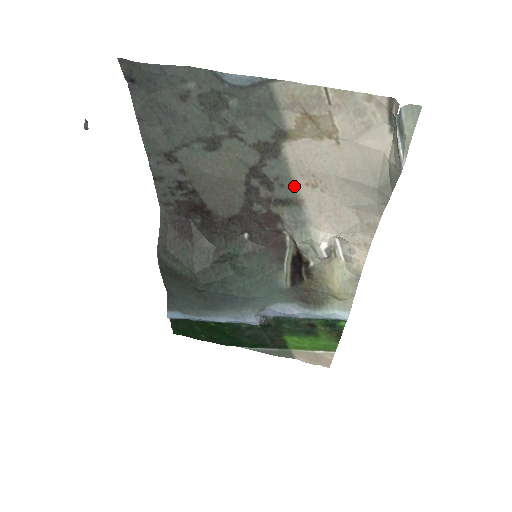
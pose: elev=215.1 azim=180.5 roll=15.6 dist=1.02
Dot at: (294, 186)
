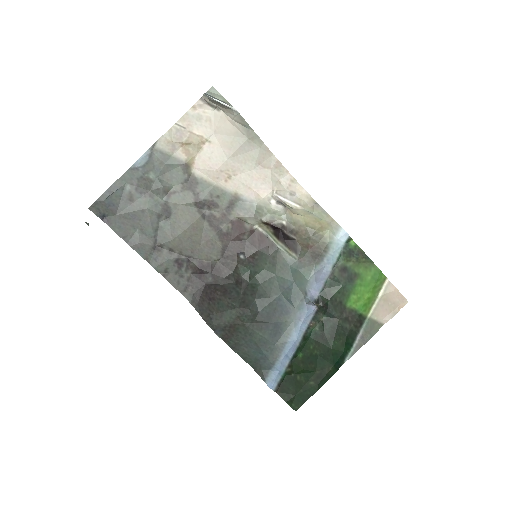
Dot at: (223, 190)
